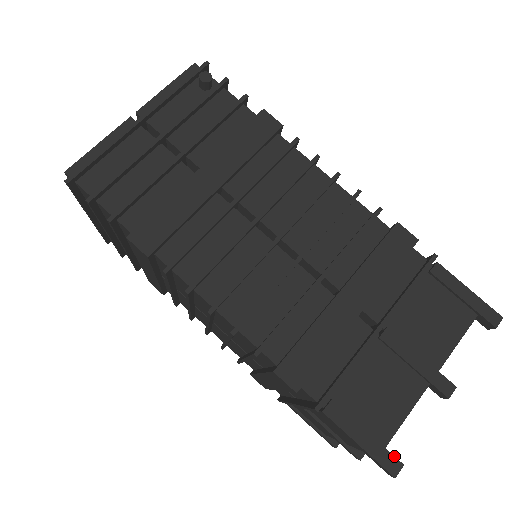
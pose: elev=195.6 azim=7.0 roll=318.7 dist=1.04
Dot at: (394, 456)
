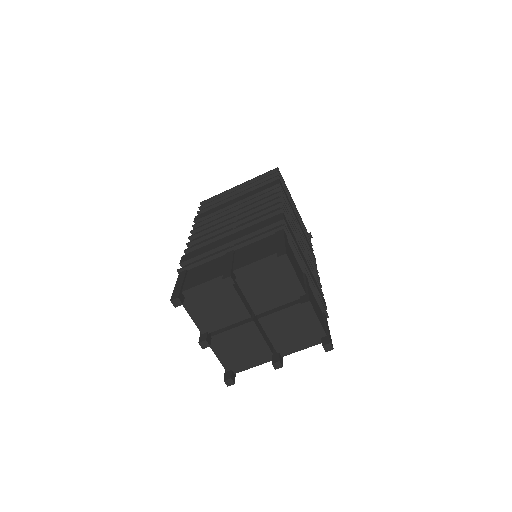
Dot at: occluded
